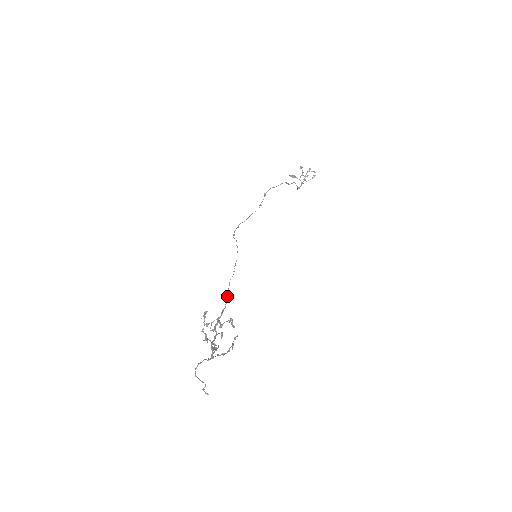
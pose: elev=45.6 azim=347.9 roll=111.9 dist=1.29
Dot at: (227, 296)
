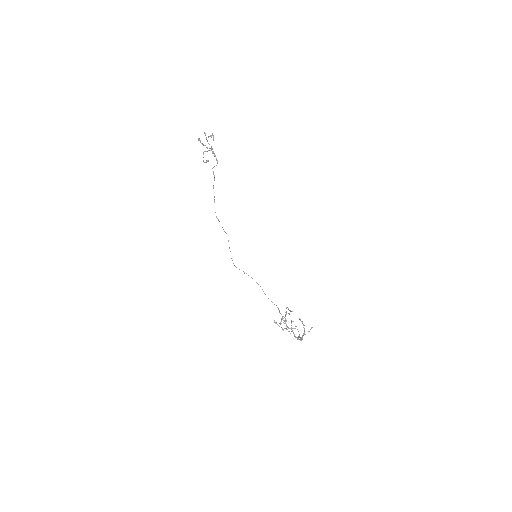
Dot at: occluded
